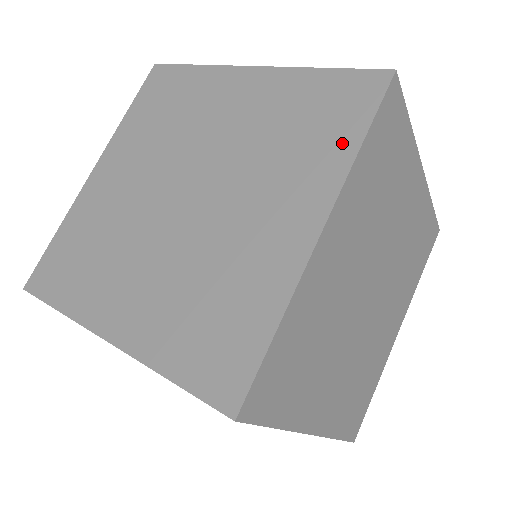
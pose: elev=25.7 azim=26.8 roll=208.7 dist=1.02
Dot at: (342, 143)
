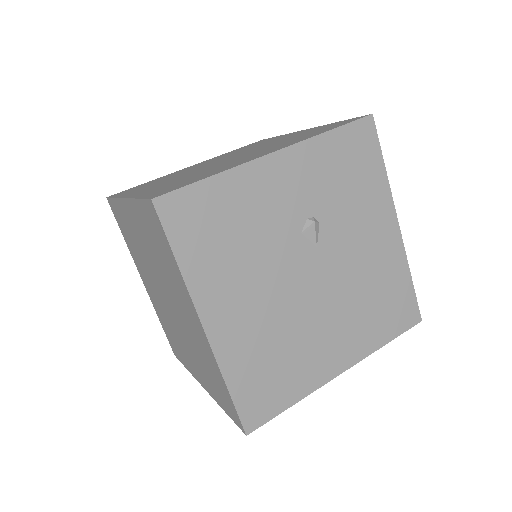
Dot at: occluded
